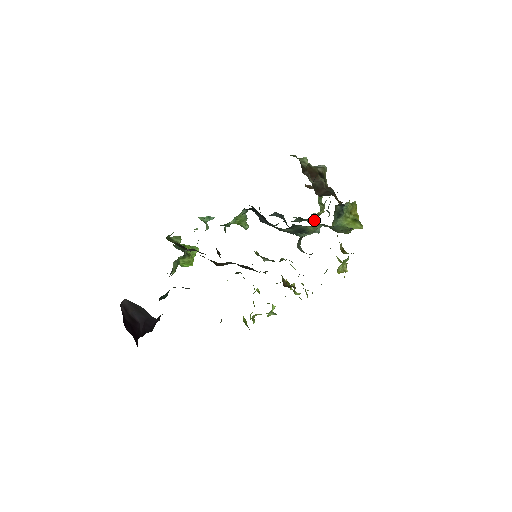
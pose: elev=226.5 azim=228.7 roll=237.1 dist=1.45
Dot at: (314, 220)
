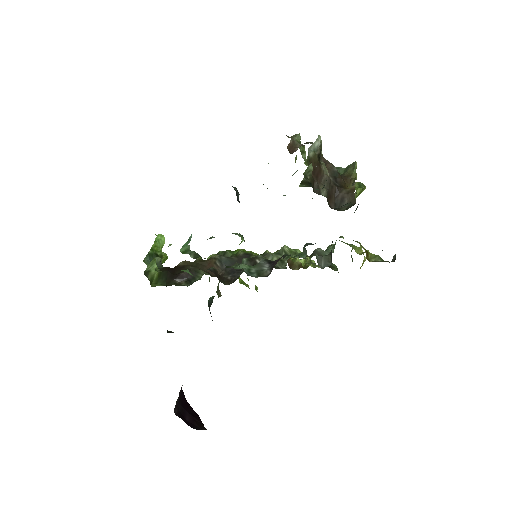
Dot at: occluded
